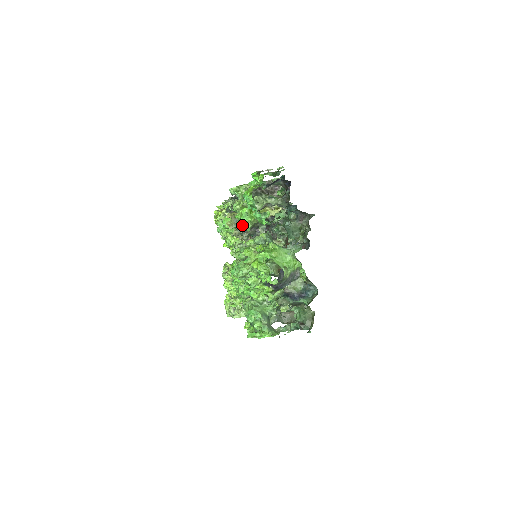
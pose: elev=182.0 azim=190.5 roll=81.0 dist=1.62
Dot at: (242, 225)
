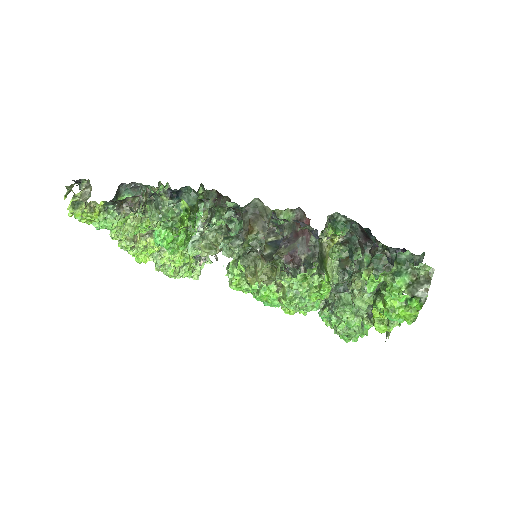
Dot at: occluded
